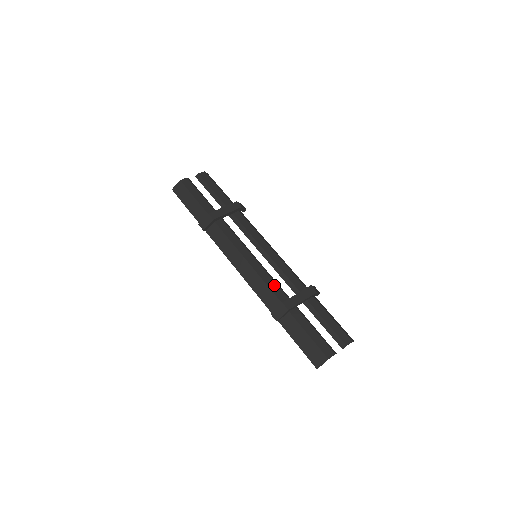
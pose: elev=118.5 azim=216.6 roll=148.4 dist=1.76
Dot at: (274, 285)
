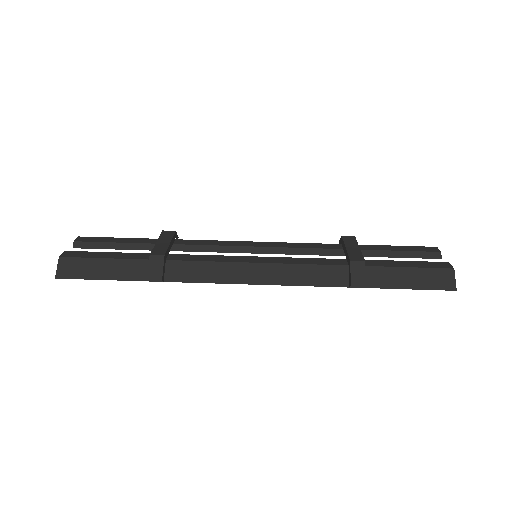
Dot at: (314, 260)
